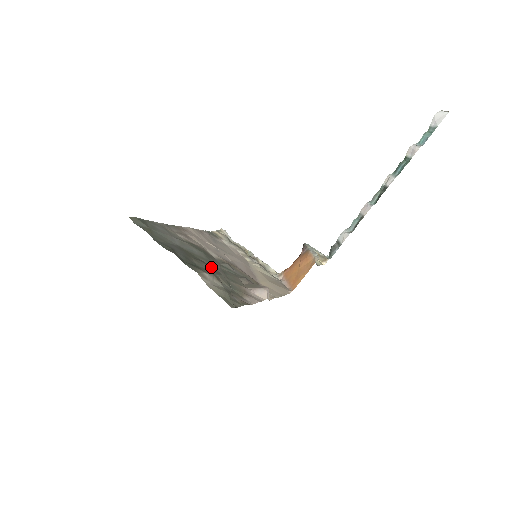
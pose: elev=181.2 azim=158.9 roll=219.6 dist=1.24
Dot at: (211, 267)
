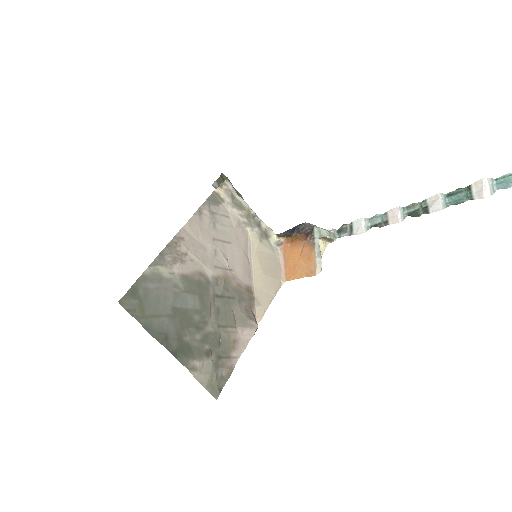
Dot at: (204, 330)
